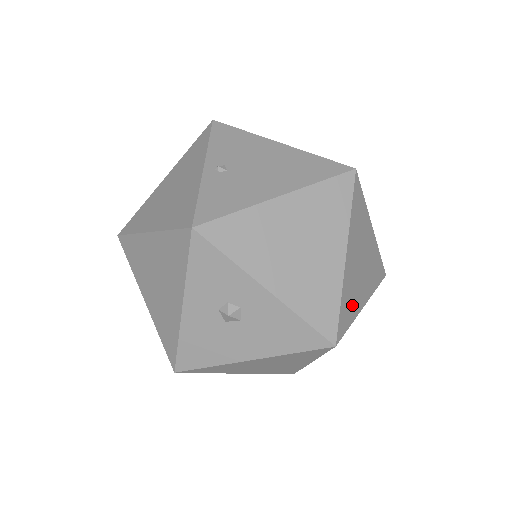
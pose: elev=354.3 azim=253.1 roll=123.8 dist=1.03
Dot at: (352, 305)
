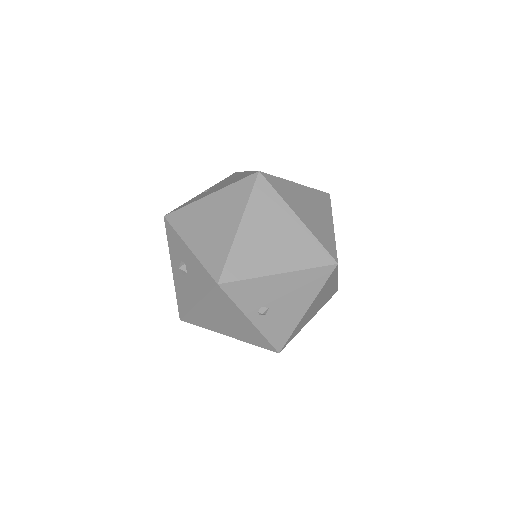
Dot at: (252, 265)
